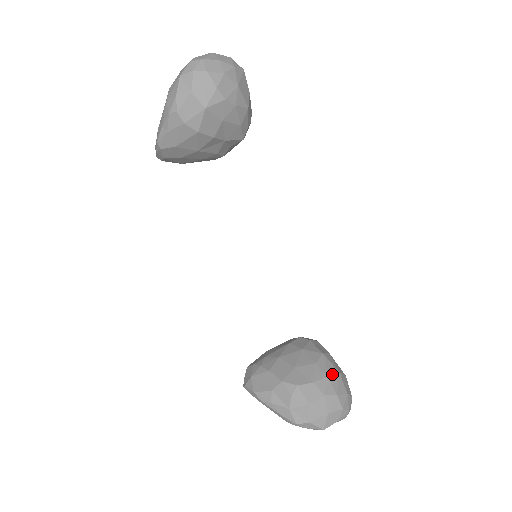
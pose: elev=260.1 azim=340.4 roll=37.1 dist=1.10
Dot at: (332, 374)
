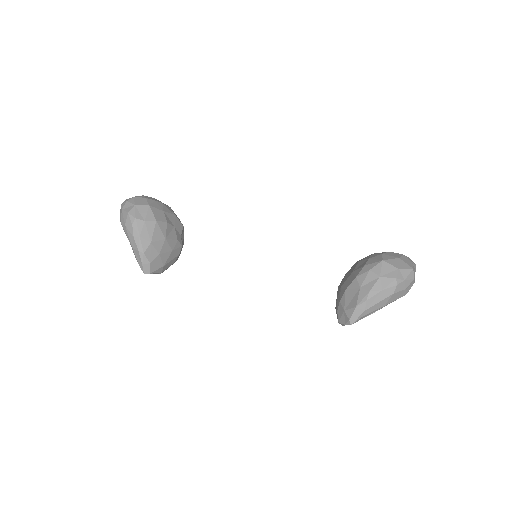
Dot at: occluded
